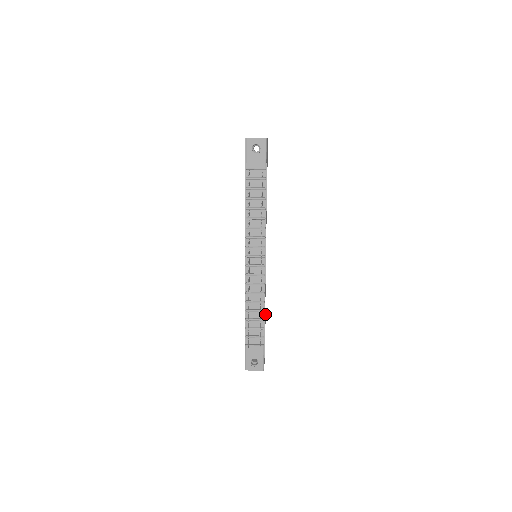
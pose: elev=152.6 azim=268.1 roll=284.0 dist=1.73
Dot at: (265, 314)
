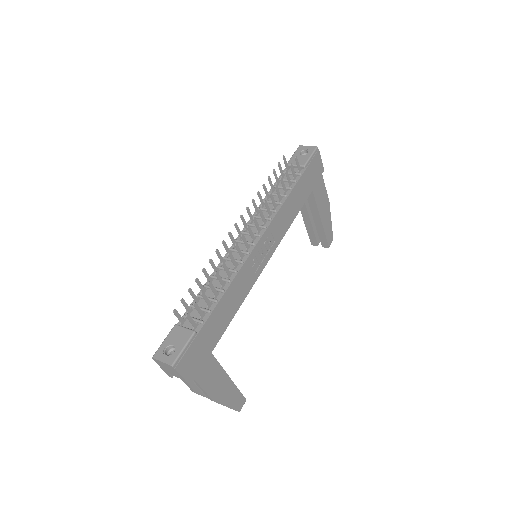
Dot at: (239, 390)
